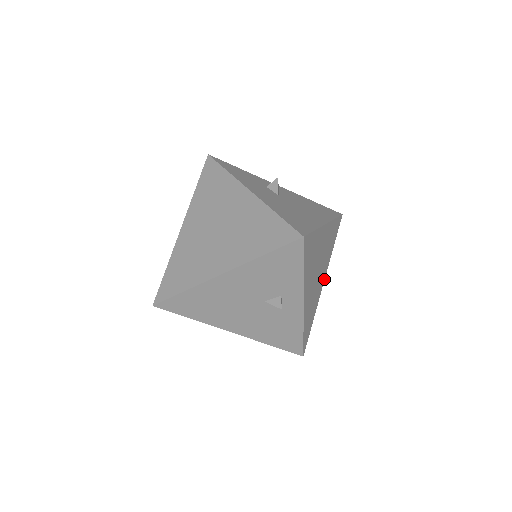
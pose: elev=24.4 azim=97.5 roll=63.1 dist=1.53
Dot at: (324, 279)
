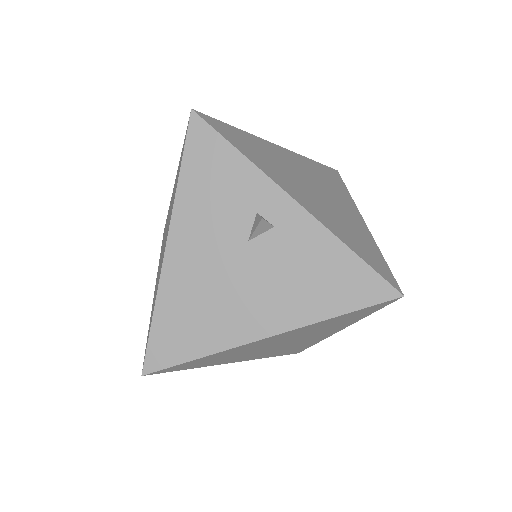
Dot at: (361, 217)
